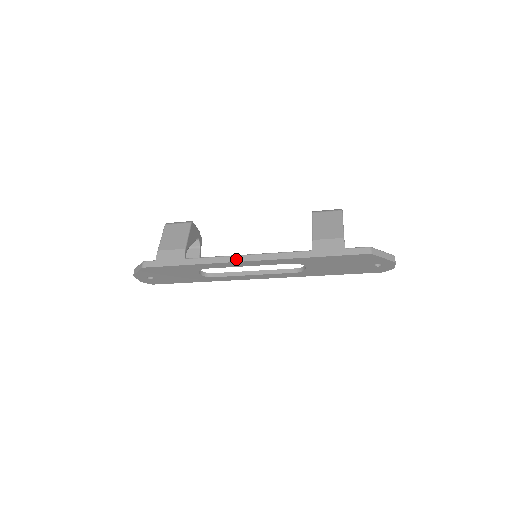
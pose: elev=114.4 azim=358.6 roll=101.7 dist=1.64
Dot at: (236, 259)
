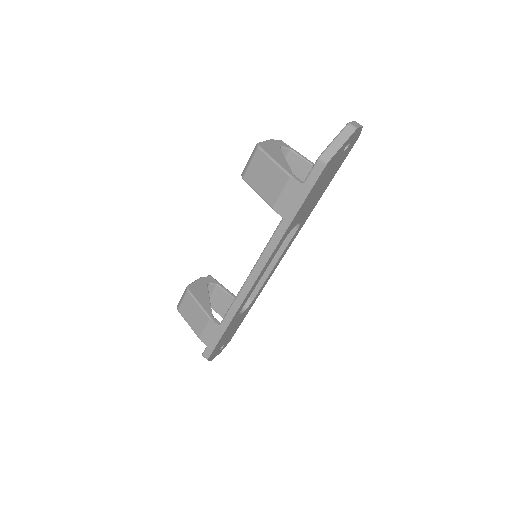
Dot at: (247, 289)
